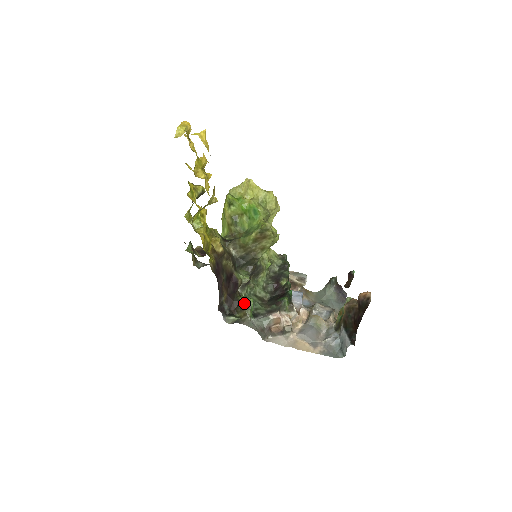
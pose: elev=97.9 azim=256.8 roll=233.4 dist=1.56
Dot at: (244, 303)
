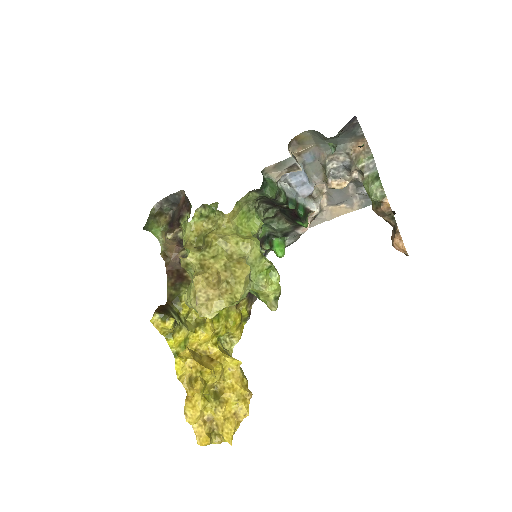
Dot at: (276, 254)
